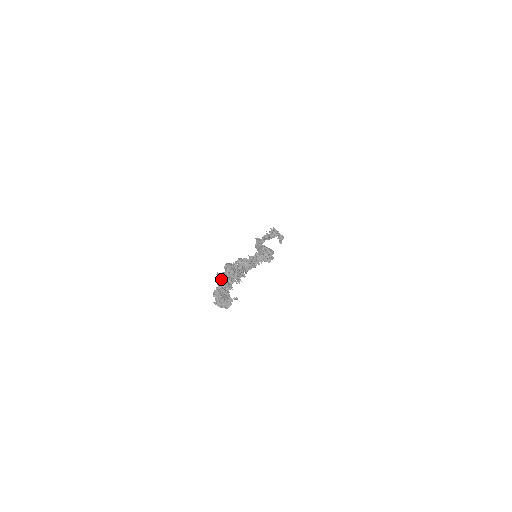
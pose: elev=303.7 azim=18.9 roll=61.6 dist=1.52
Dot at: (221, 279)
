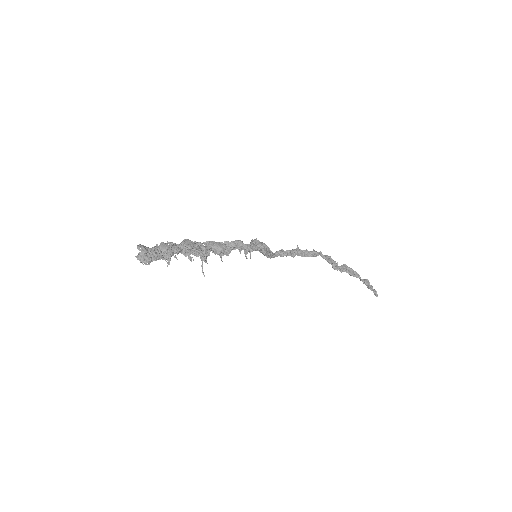
Dot at: (161, 243)
